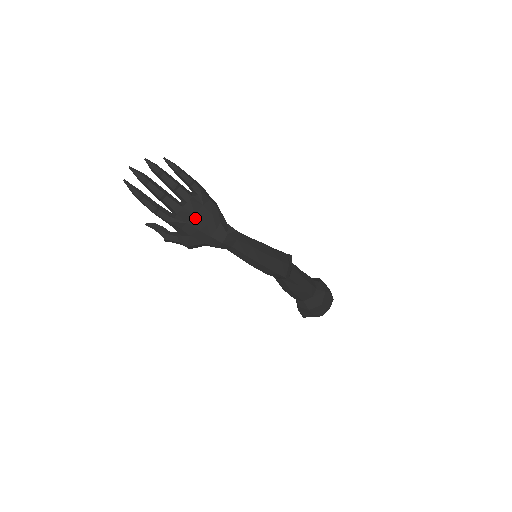
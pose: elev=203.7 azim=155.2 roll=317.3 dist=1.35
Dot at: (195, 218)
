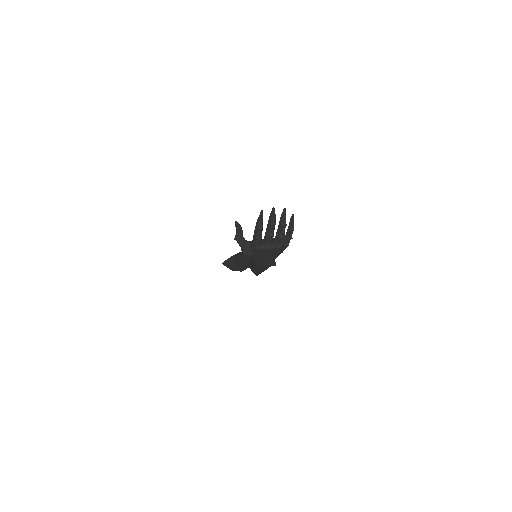
Dot at: (269, 254)
